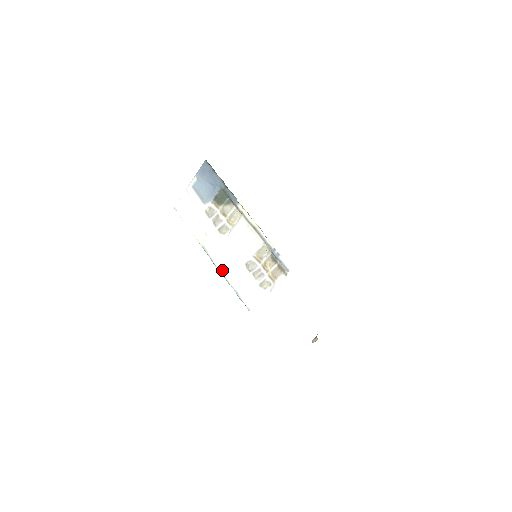
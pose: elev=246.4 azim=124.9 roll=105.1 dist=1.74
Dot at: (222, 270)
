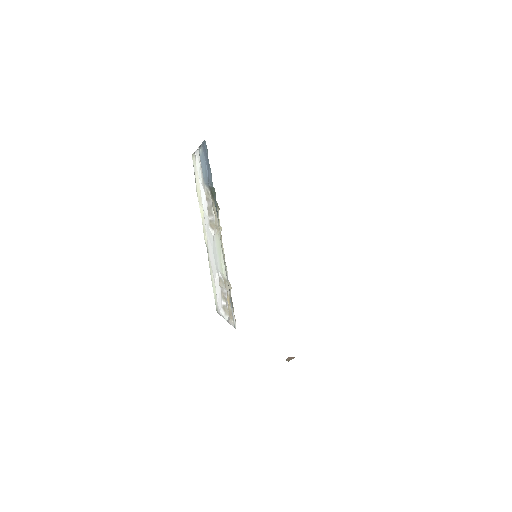
Dot at: (208, 258)
